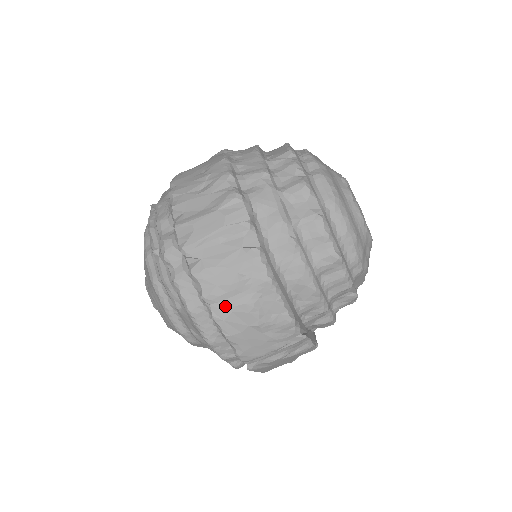
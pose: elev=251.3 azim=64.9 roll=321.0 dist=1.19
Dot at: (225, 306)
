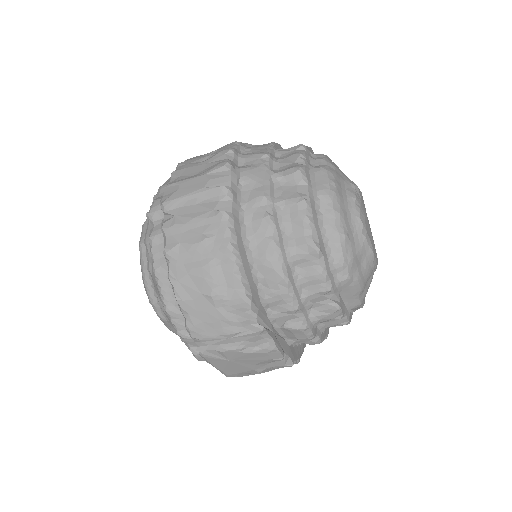
Dot at: (183, 266)
